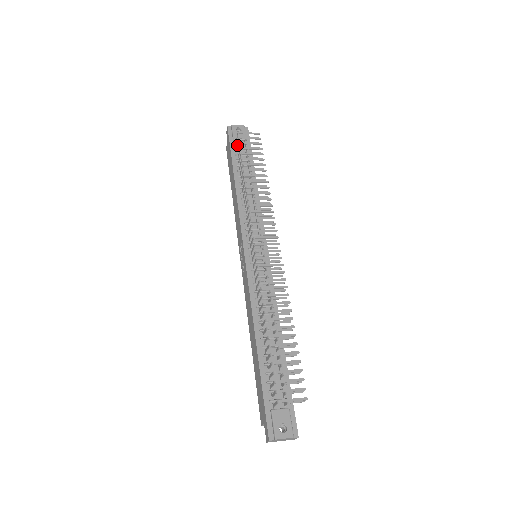
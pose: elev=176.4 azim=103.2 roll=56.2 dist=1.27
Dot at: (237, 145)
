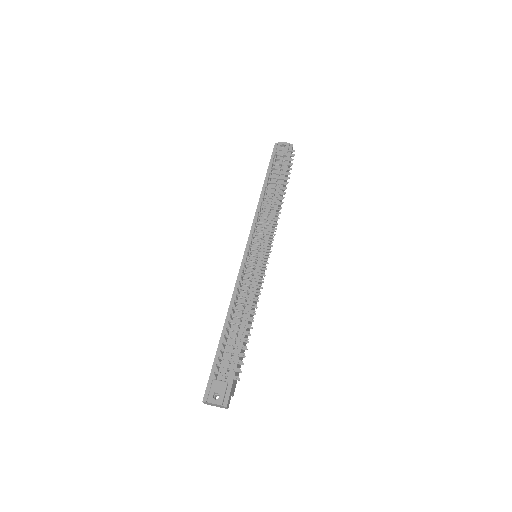
Dot at: (275, 160)
